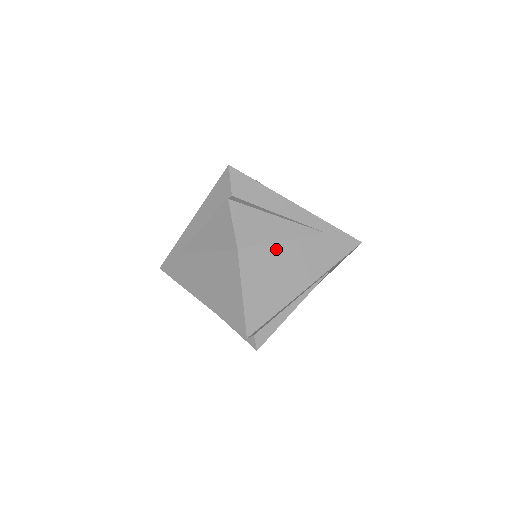
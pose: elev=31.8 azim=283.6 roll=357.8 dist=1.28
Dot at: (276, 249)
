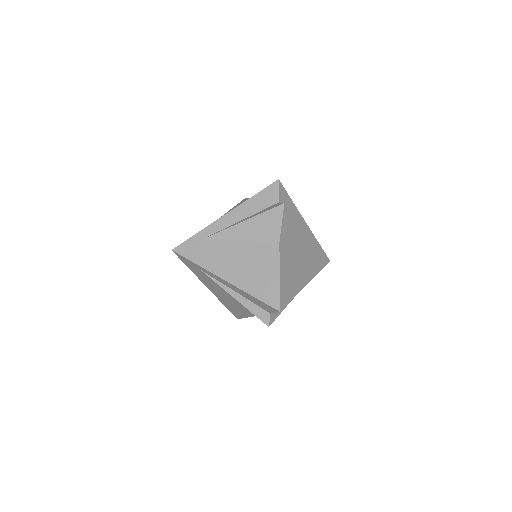
Dot at: (296, 250)
